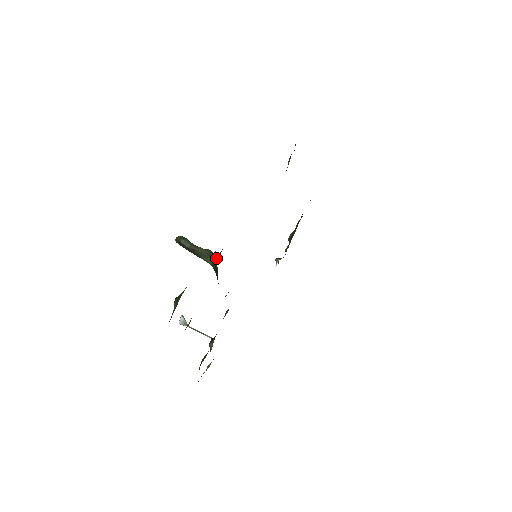
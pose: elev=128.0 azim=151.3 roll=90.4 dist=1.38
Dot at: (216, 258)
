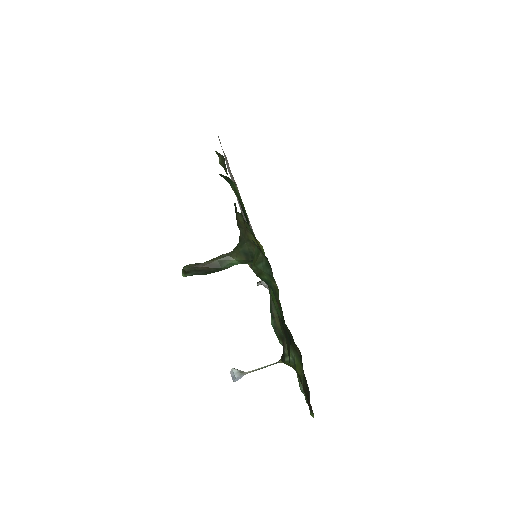
Dot at: (241, 245)
